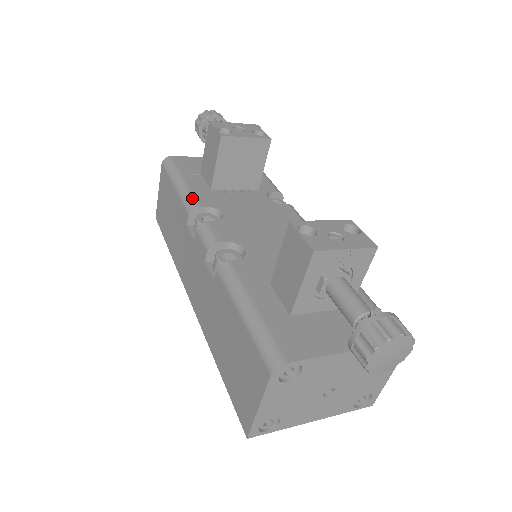
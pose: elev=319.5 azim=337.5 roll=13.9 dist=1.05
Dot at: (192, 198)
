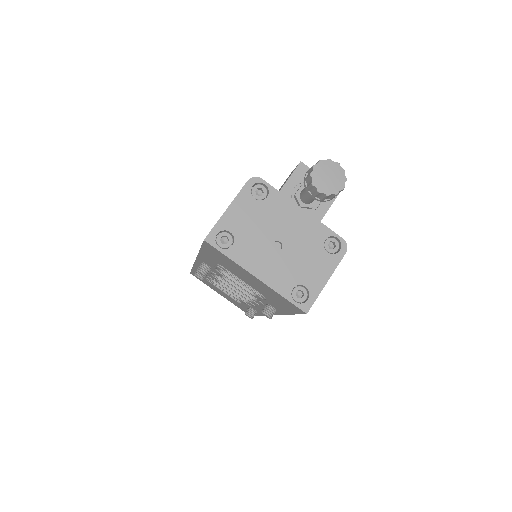
Dot at: occluded
